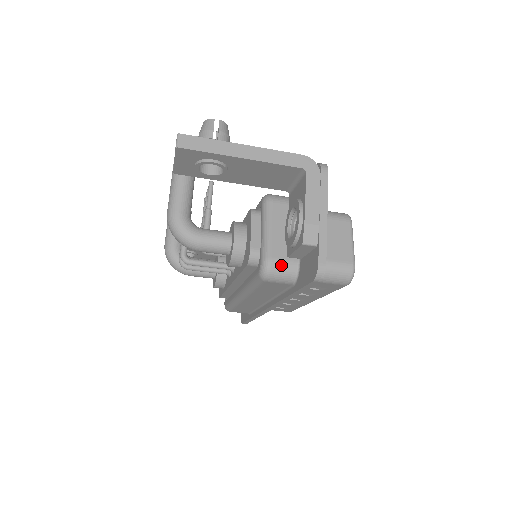
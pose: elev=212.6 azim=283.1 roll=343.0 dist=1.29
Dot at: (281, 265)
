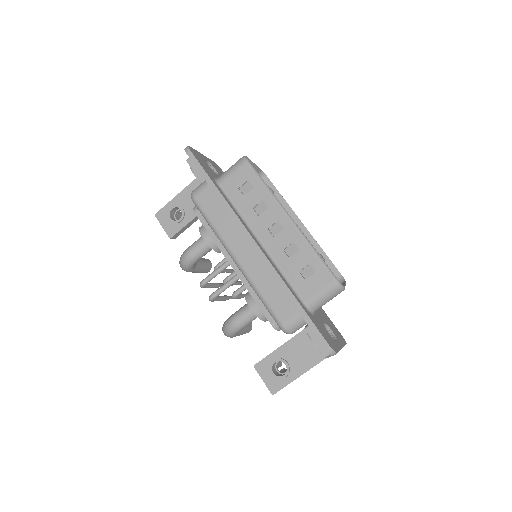
Dot at: occluded
